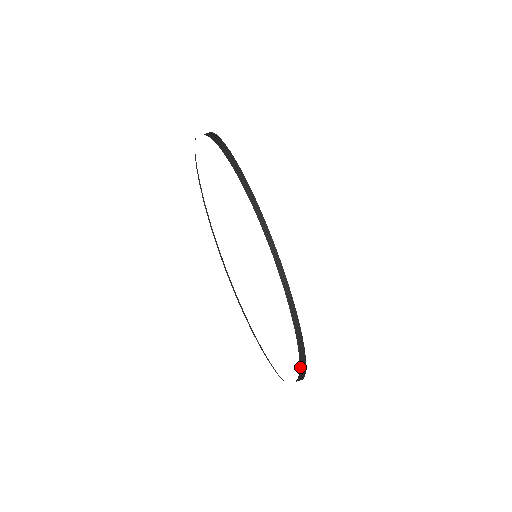
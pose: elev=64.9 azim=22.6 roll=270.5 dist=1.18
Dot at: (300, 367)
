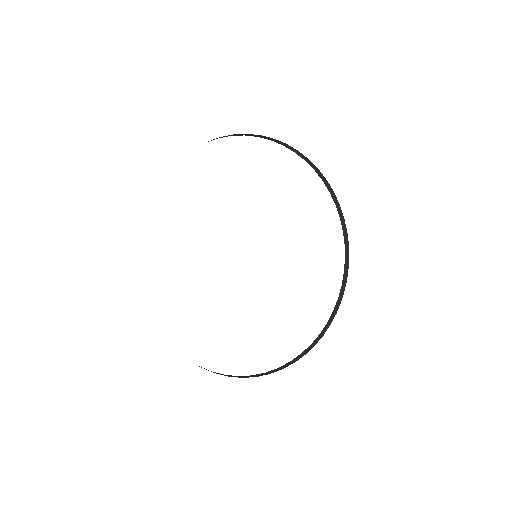
Dot at: occluded
